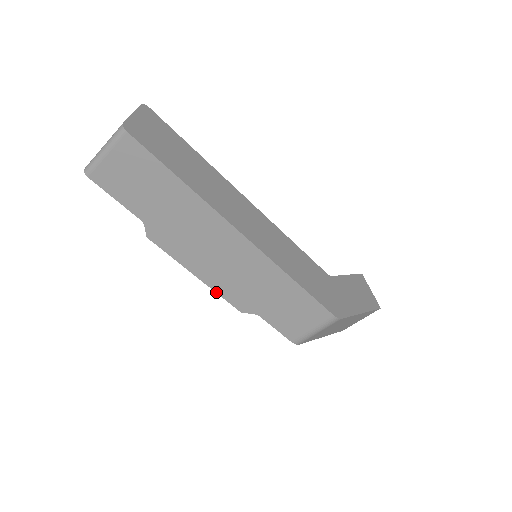
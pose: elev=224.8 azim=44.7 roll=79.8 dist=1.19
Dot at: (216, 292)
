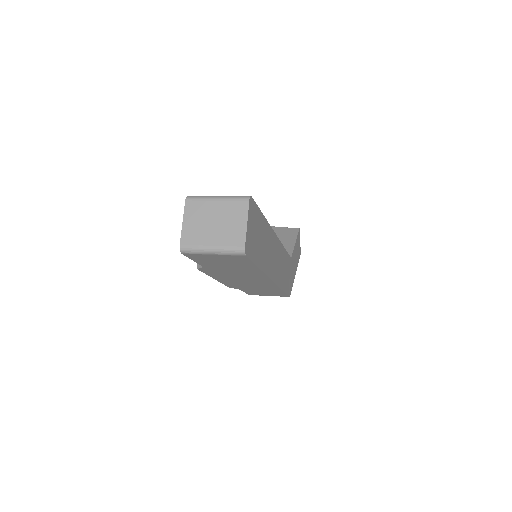
Dot at: occluded
